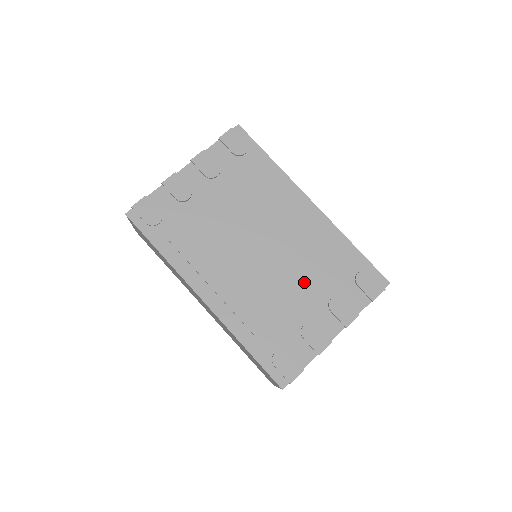
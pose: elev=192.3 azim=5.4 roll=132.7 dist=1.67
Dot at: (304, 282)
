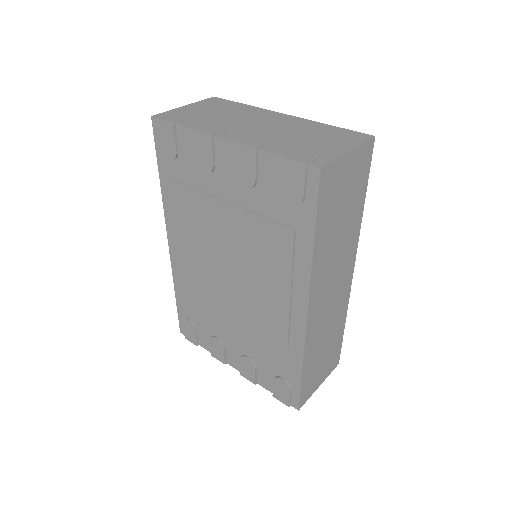
Dot at: (239, 329)
